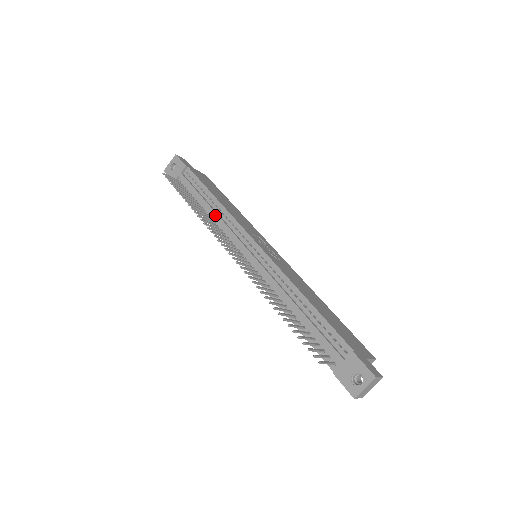
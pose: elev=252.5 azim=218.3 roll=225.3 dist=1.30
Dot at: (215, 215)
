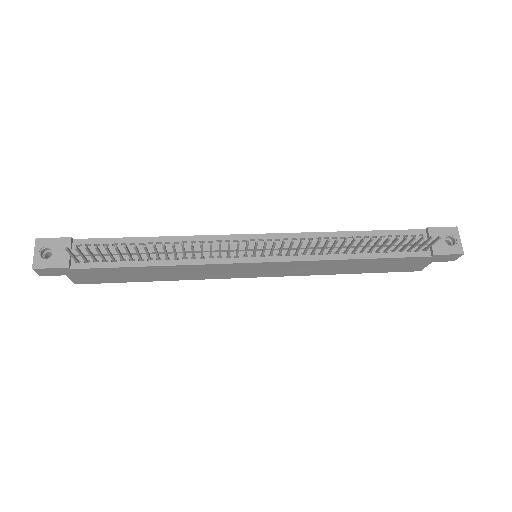
Dot at: (179, 249)
